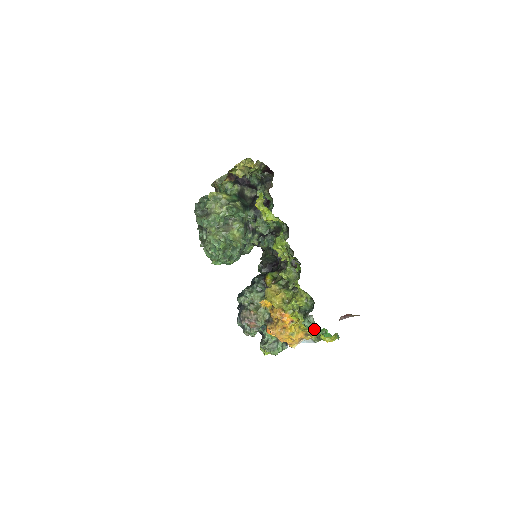
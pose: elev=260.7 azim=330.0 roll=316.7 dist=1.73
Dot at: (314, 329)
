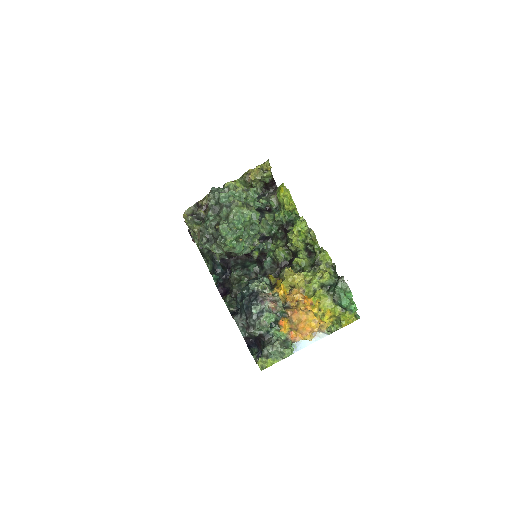
Dot at: (345, 296)
